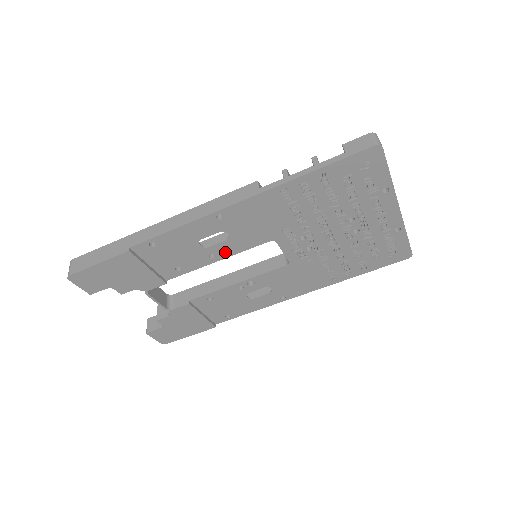
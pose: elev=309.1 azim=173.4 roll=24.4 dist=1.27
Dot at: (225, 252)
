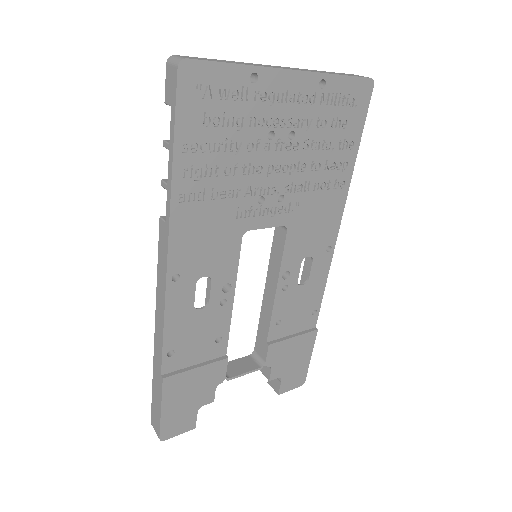
Dot at: (228, 286)
